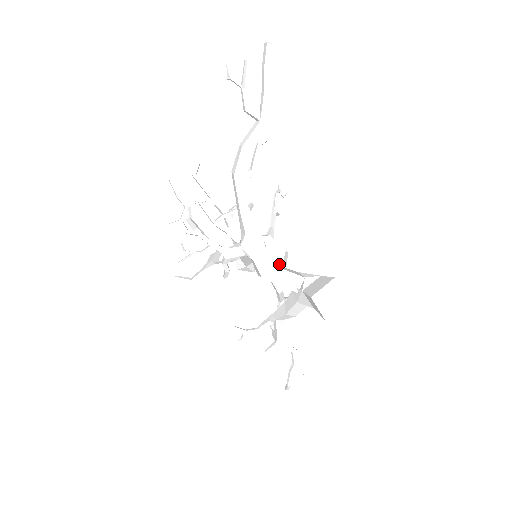
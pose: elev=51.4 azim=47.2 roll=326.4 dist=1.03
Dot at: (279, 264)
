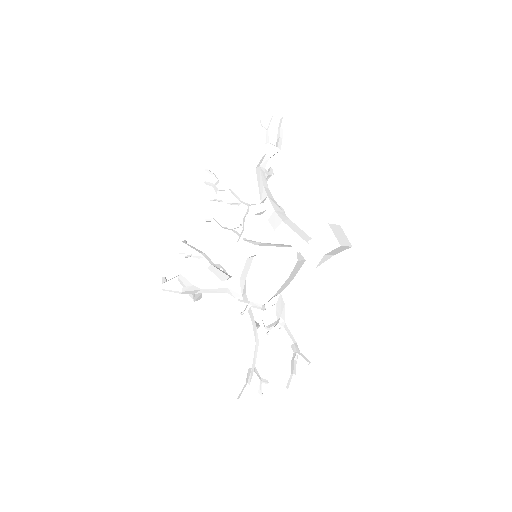
Dot at: (284, 245)
